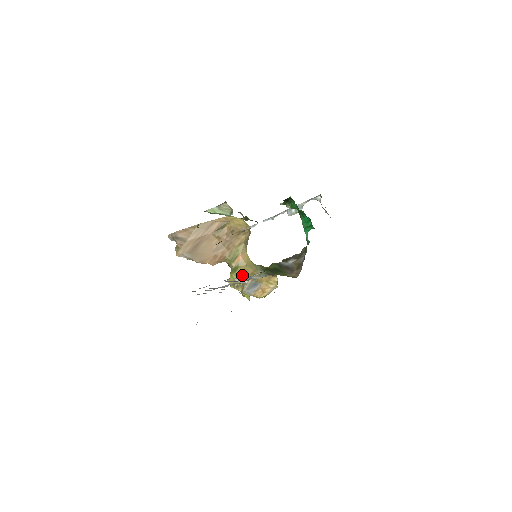
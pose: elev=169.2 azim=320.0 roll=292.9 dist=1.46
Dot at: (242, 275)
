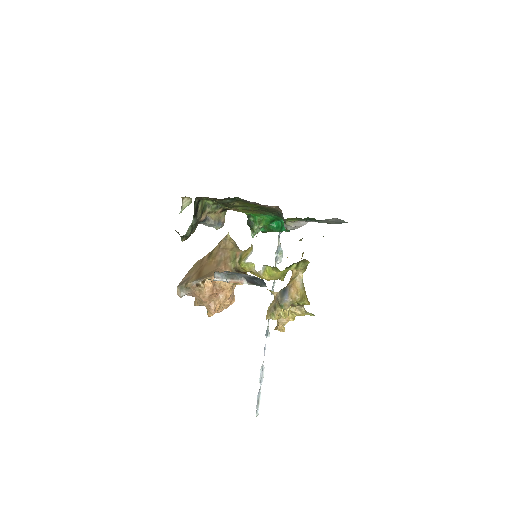
Dot at: (246, 253)
